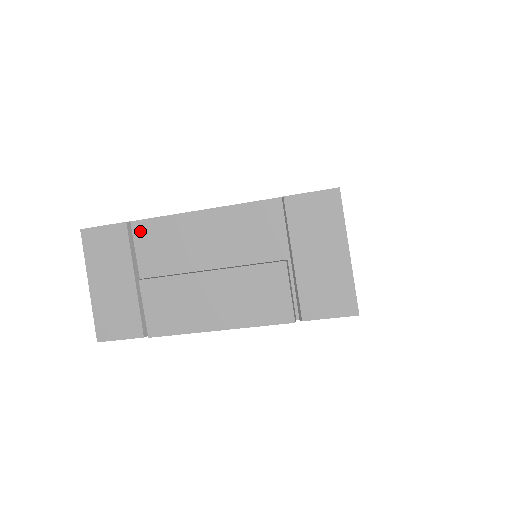
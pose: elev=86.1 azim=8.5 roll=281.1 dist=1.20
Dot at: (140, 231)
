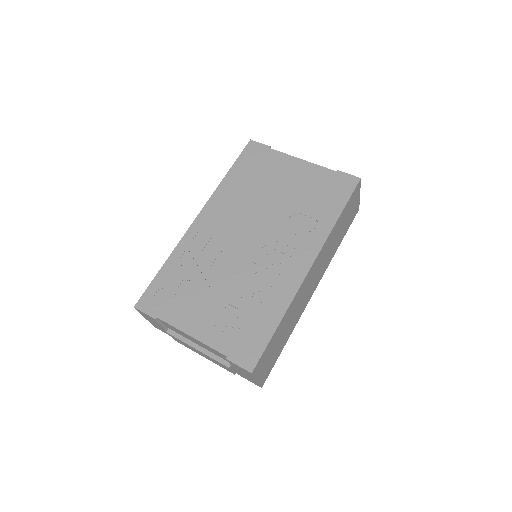
Dot at: (163, 322)
